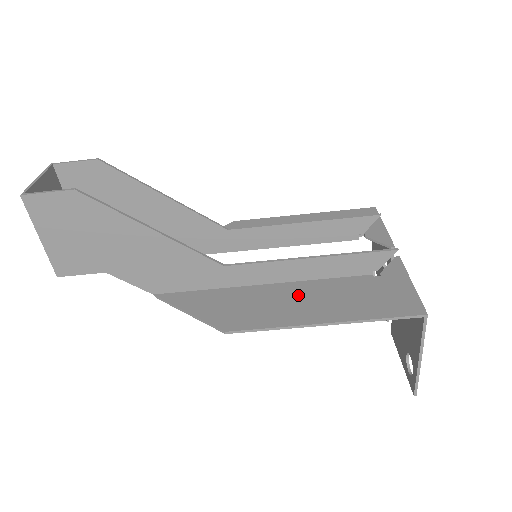
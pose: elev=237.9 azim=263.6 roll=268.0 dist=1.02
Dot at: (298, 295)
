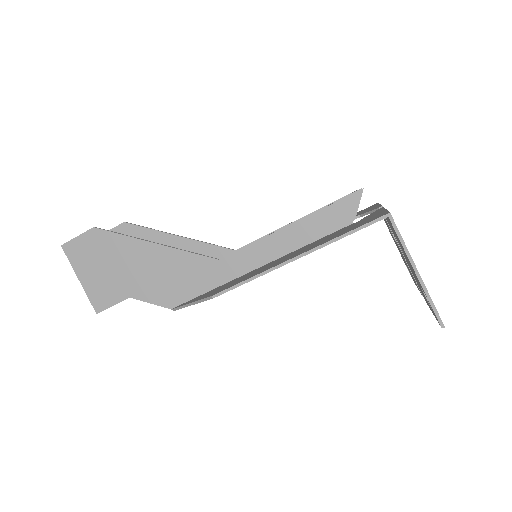
Dot at: (282, 258)
